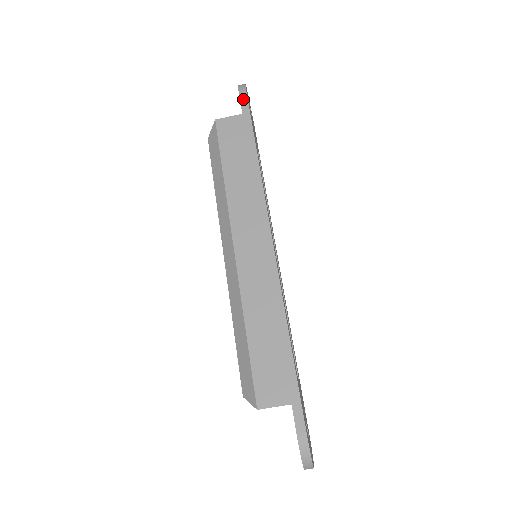
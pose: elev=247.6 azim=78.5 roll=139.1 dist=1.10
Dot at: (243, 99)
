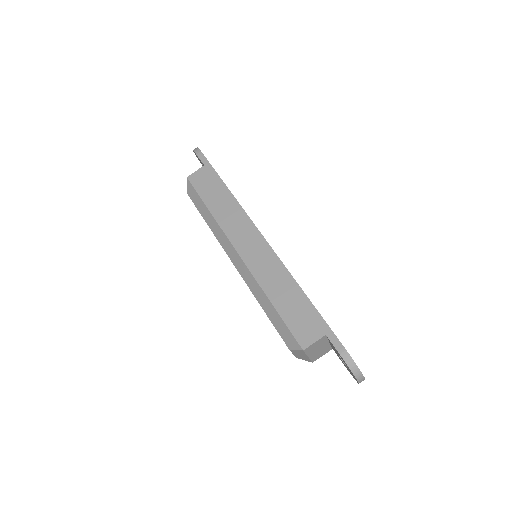
Dot at: (200, 156)
